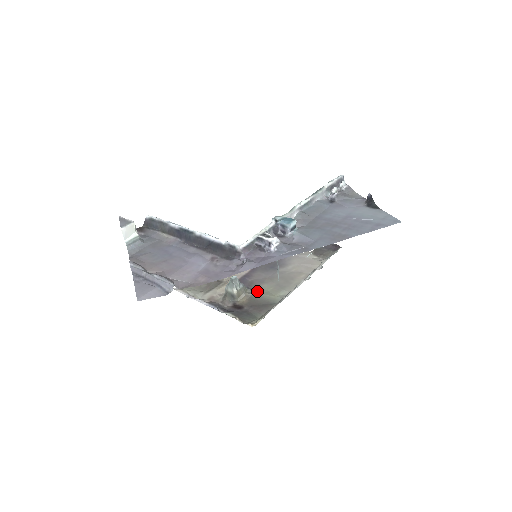
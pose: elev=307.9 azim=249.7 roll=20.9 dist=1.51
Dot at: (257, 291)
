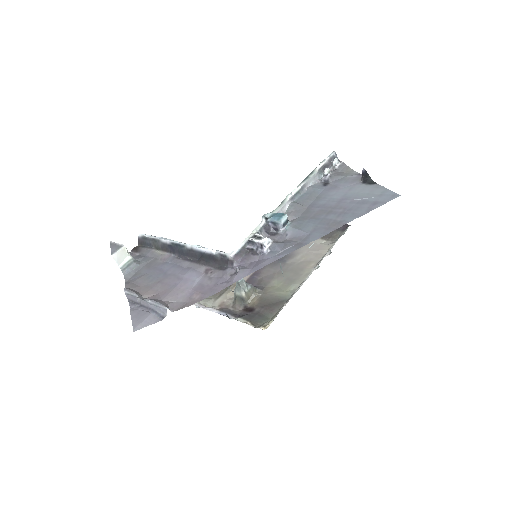
Dot at: (267, 289)
